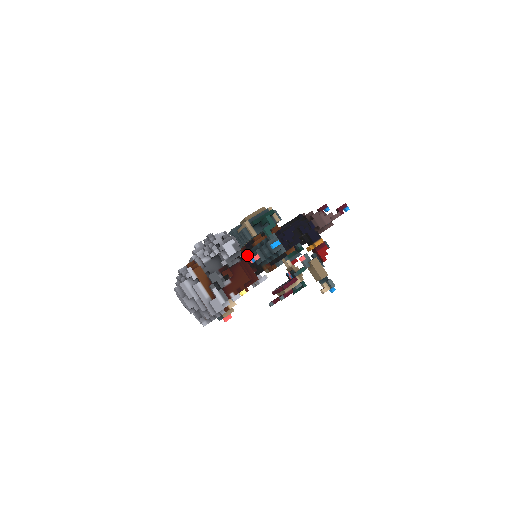
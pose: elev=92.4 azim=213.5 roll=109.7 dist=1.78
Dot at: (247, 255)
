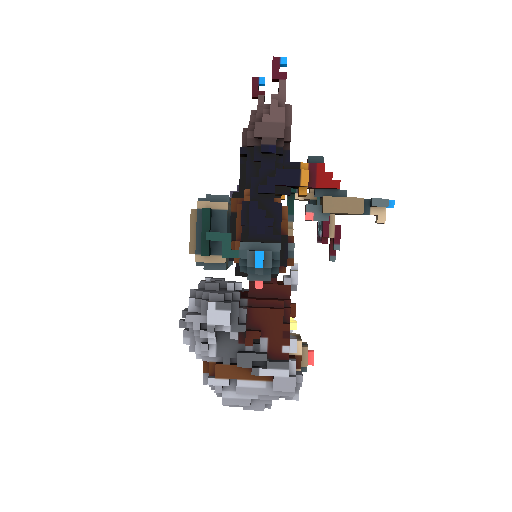
Dot at: occluded
